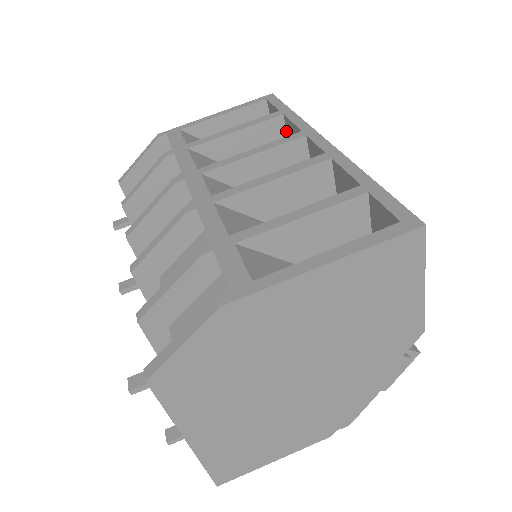
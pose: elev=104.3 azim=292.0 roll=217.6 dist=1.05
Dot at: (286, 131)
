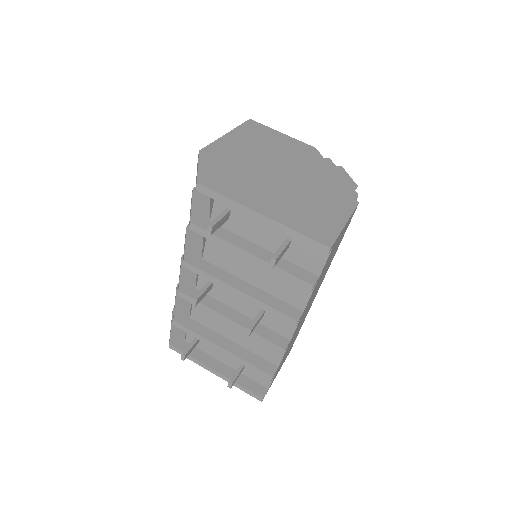
Dot at: occluded
